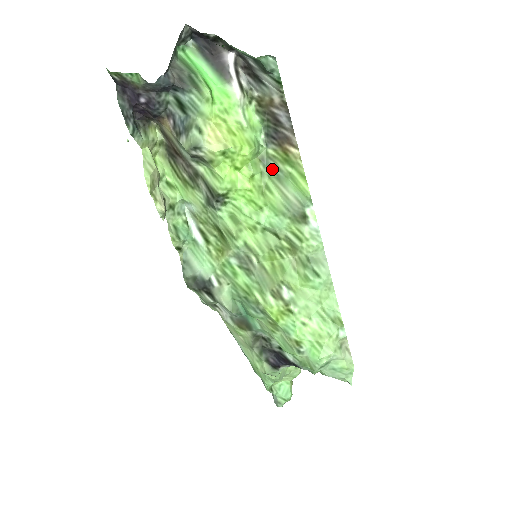
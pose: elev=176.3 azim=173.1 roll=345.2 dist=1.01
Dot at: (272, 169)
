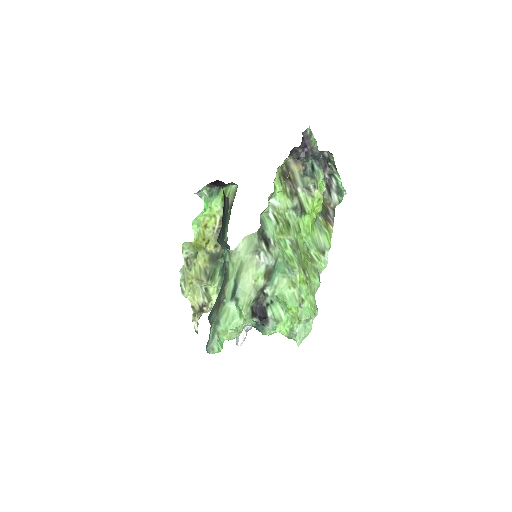
Dot at: (318, 225)
